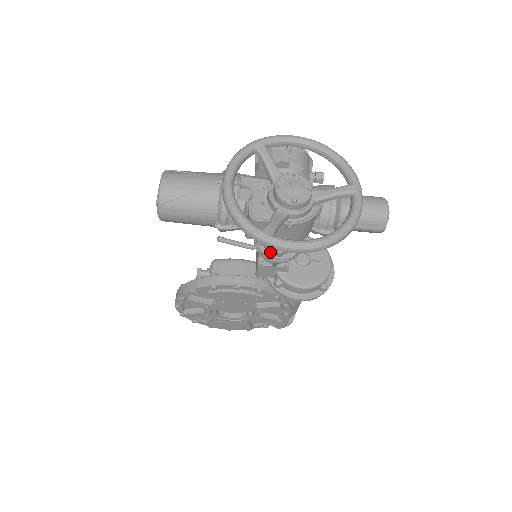
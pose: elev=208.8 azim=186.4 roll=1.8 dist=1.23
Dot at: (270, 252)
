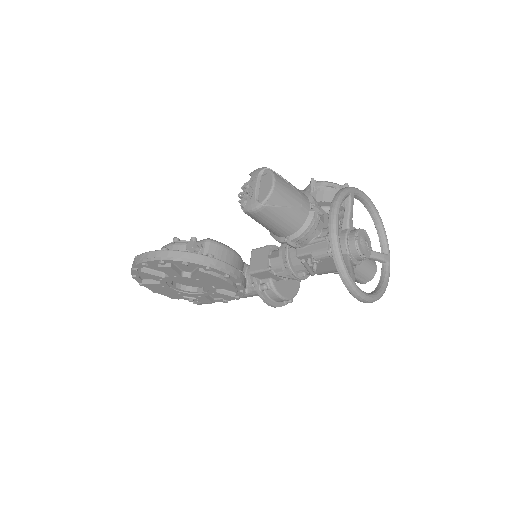
Dot at: (295, 270)
